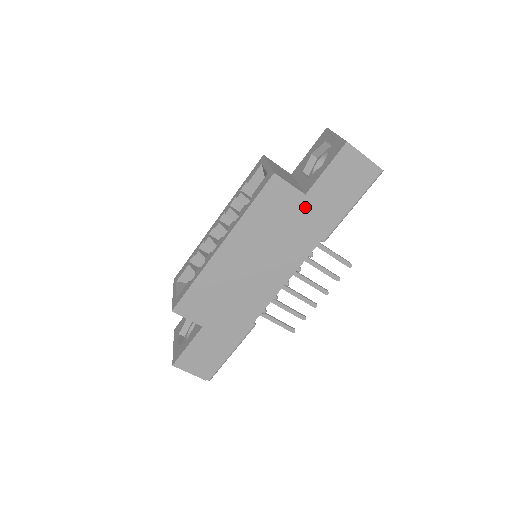
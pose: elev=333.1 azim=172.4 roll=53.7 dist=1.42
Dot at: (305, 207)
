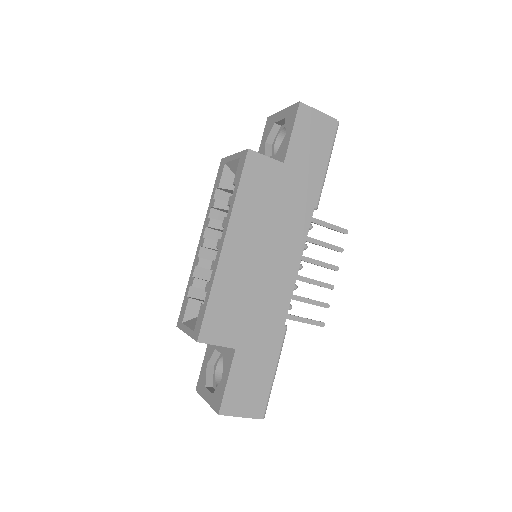
Dot at: (288, 176)
